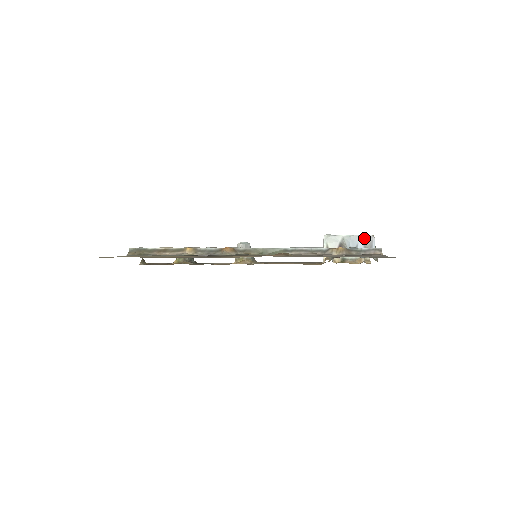
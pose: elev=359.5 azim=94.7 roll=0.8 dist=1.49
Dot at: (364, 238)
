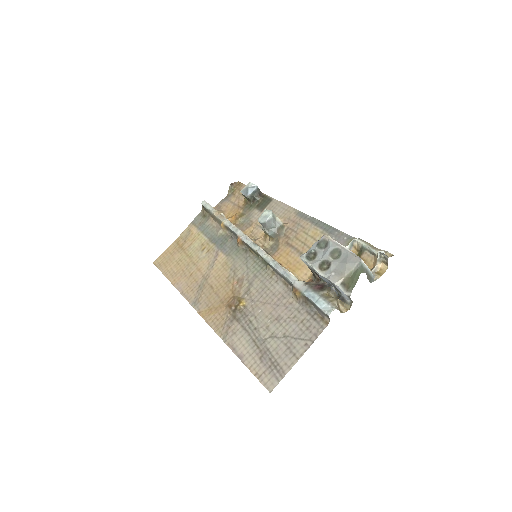
Dot at: (329, 281)
